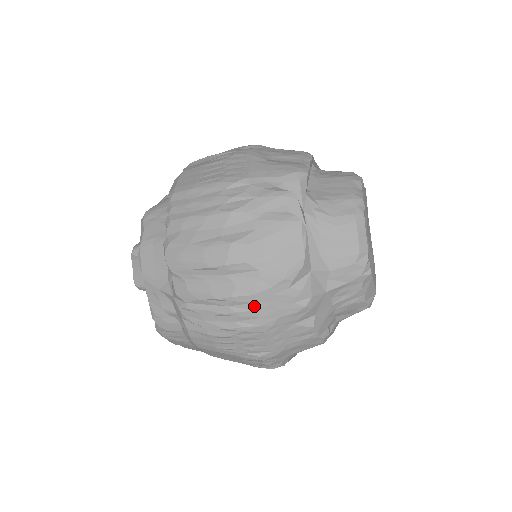
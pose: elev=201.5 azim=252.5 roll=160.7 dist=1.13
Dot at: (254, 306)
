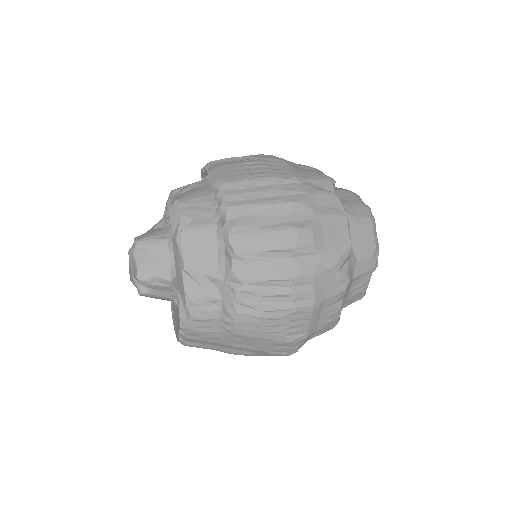
Dot at: (312, 287)
